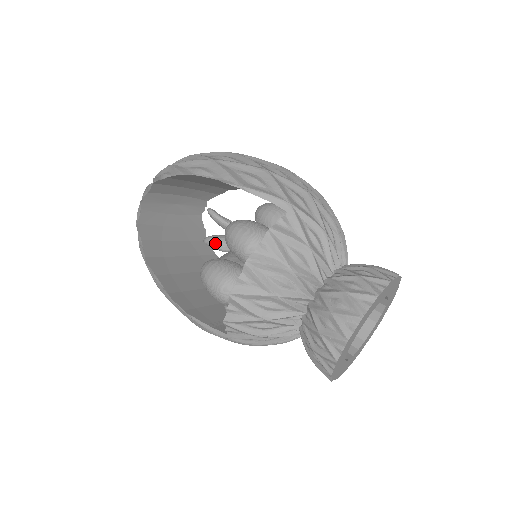
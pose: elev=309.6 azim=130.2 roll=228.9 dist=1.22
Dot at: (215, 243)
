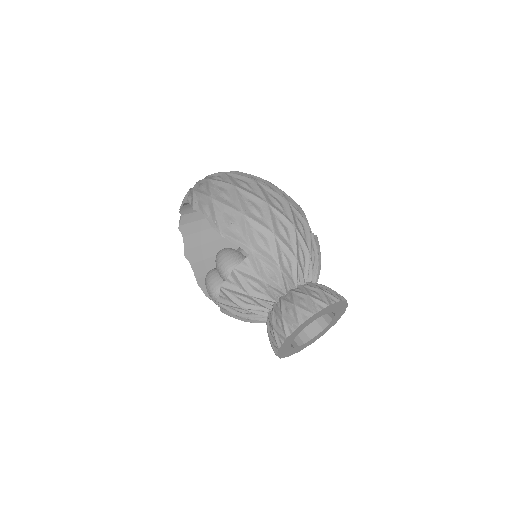
Dot at: occluded
